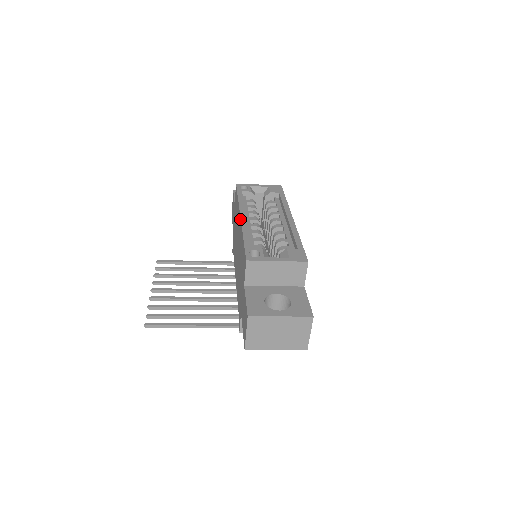
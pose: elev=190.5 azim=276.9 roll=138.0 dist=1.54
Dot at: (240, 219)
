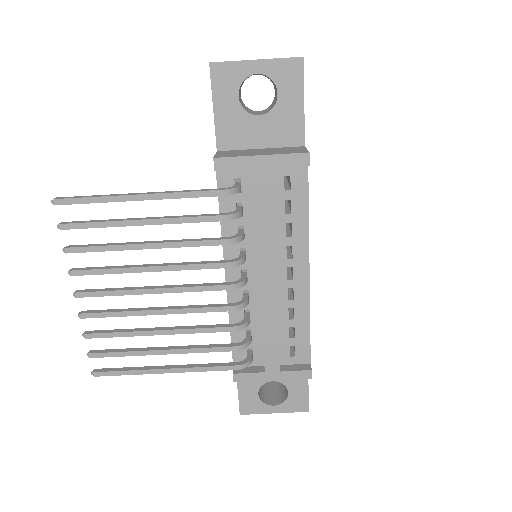
Dot at: occluded
